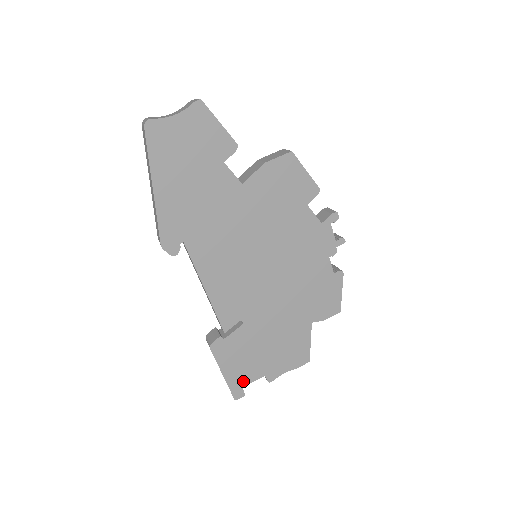
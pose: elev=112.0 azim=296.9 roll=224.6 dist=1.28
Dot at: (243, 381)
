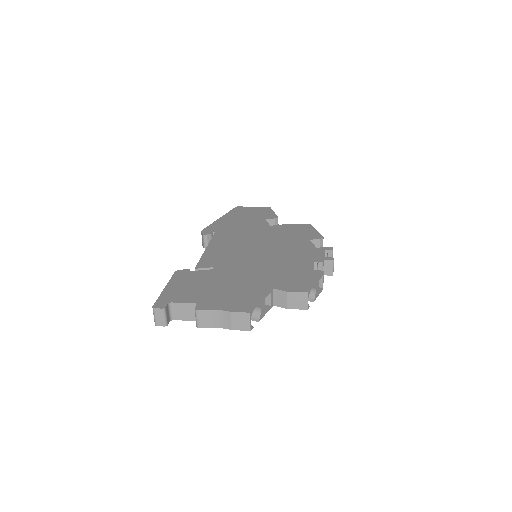
Dot at: (175, 299)
